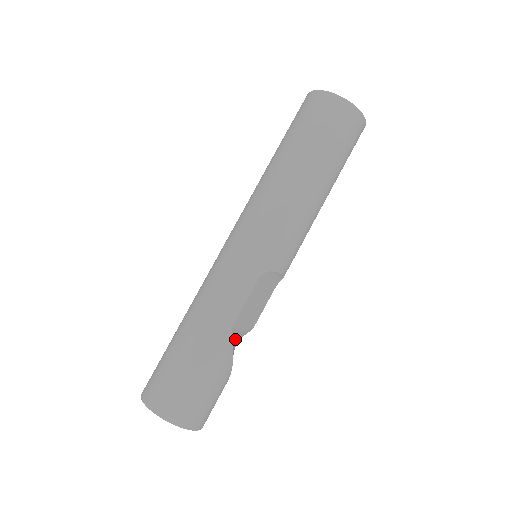
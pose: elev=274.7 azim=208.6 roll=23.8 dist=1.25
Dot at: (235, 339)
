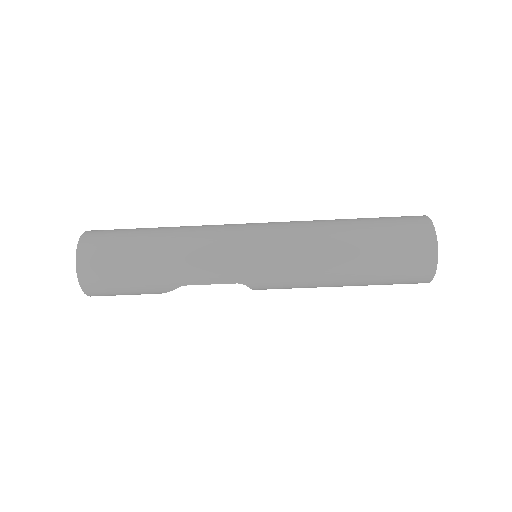
Dot at: occluded
